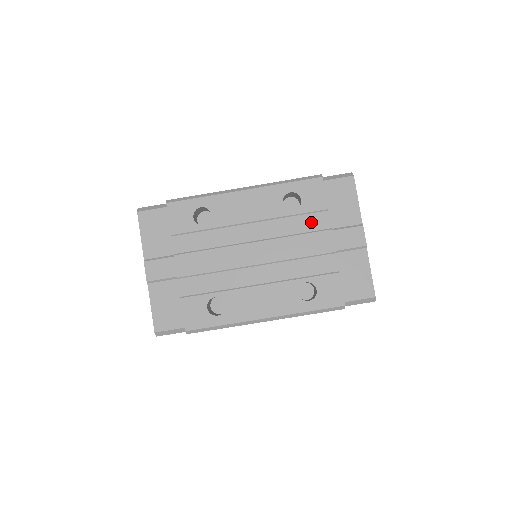
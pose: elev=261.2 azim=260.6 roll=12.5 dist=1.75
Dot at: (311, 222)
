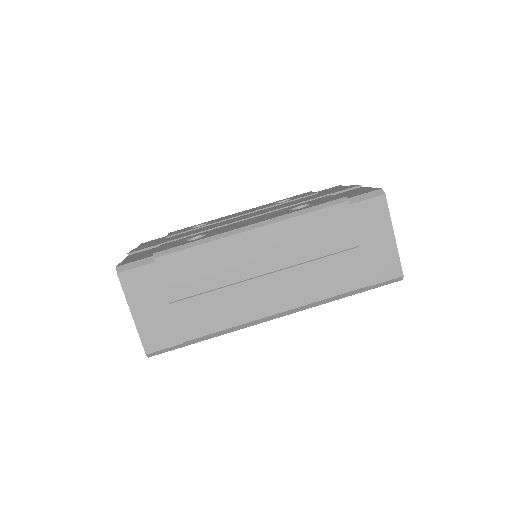
Dot at: occluded
